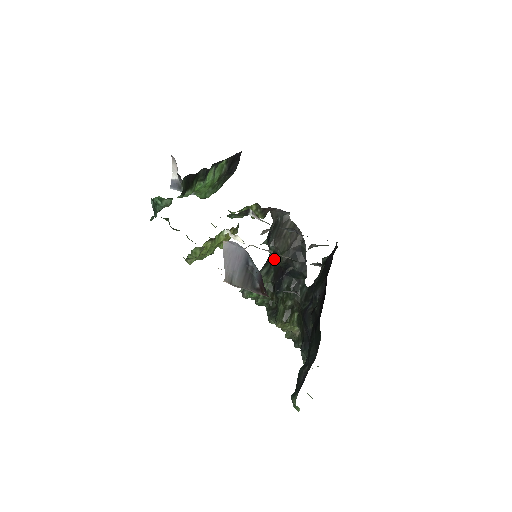
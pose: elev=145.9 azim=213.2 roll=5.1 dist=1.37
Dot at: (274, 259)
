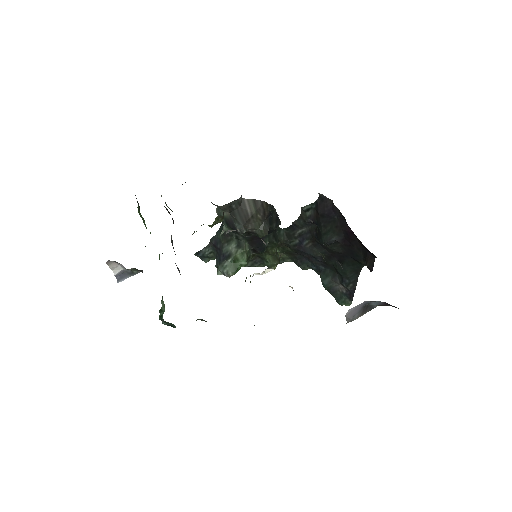
Dot at: (245, 235)
